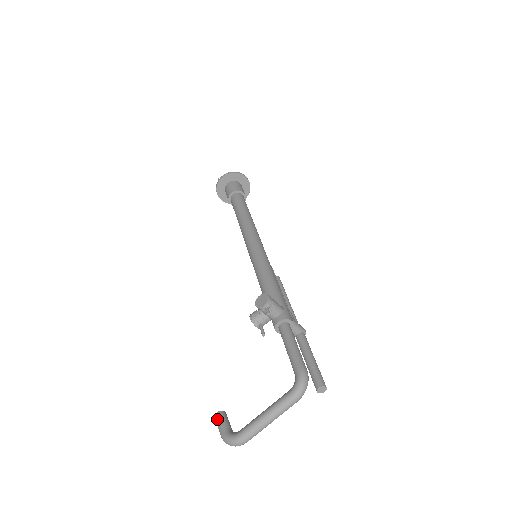
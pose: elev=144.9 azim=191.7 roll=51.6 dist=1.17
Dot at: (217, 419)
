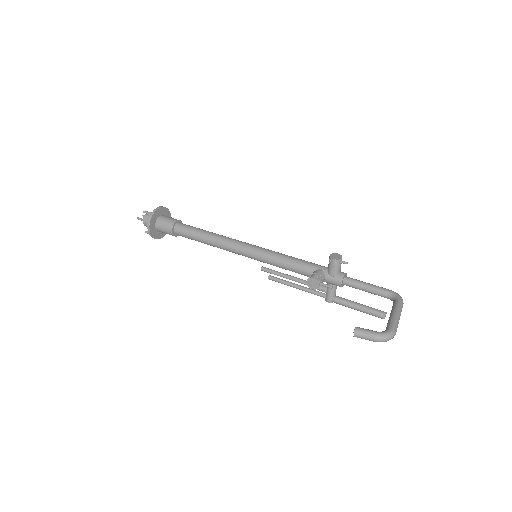
Dot at: (361, 329)
